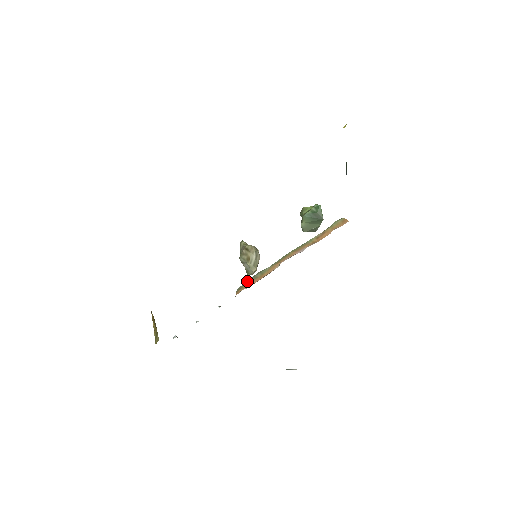
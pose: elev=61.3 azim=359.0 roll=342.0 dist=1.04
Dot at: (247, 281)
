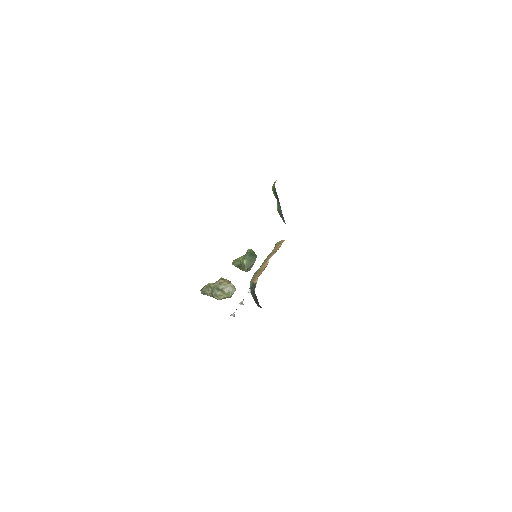
Dot at: (253, 277)
